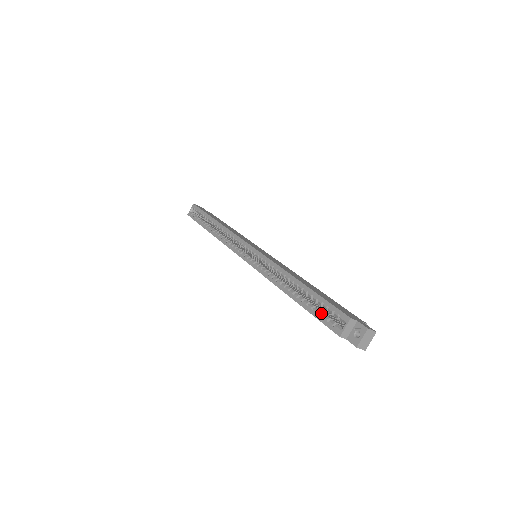
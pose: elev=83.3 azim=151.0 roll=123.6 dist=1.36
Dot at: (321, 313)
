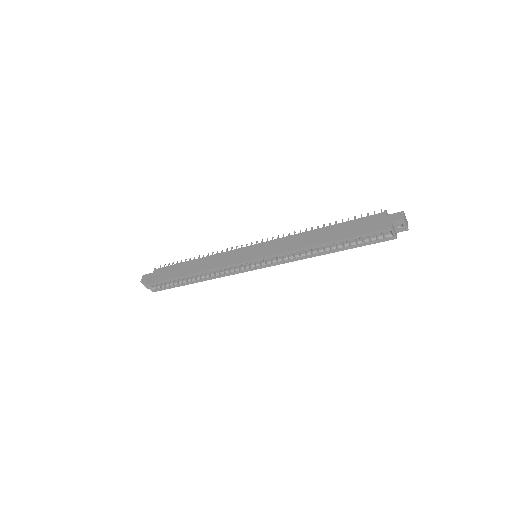
Dot at: (367, 241)
